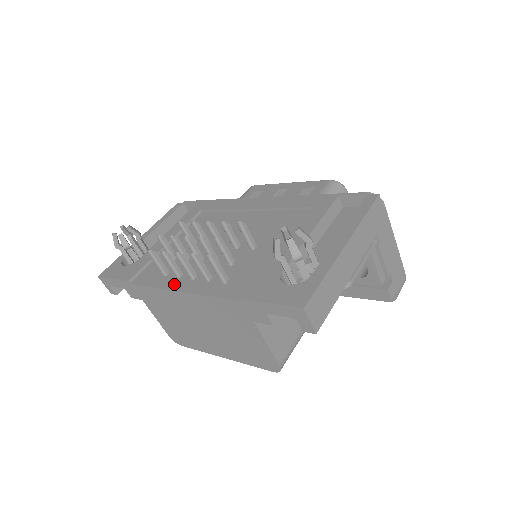
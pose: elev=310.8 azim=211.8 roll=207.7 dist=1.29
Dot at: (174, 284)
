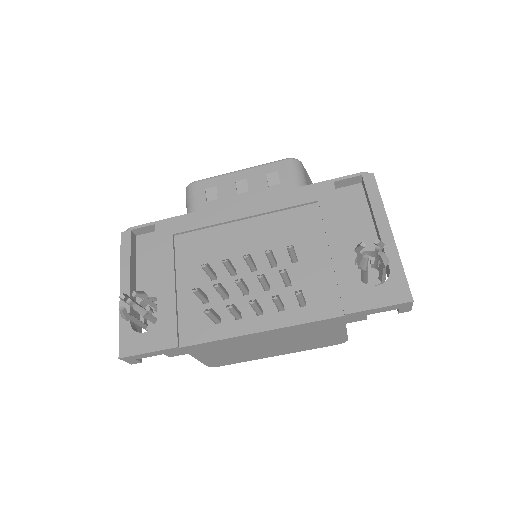
Dot at: (244, 327)
